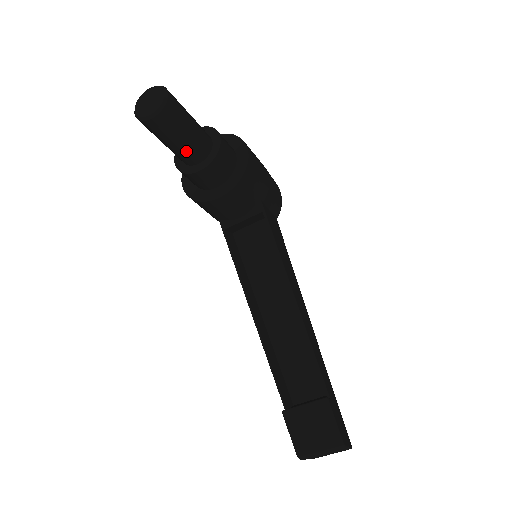
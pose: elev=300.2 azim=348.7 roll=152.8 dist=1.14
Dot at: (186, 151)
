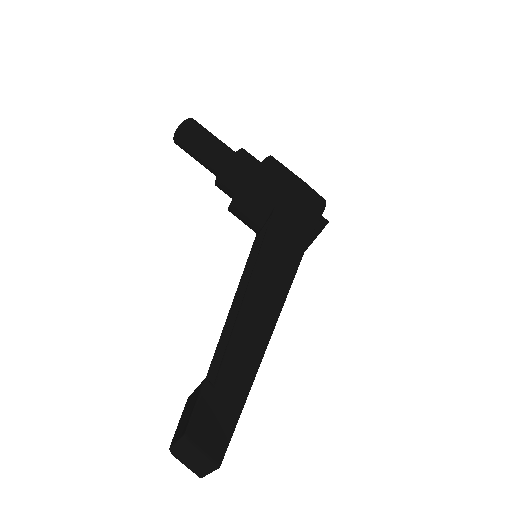
Dot at: (207, 163)
